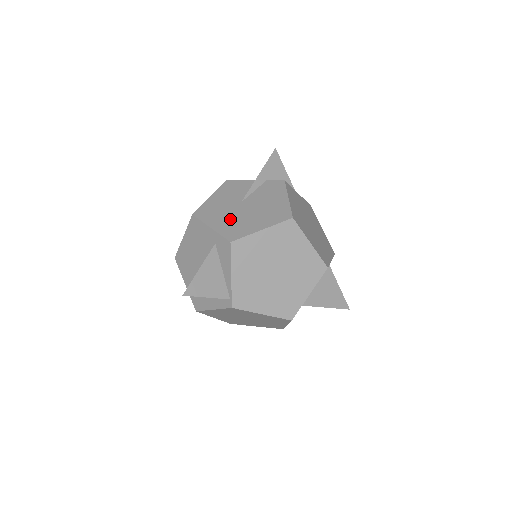
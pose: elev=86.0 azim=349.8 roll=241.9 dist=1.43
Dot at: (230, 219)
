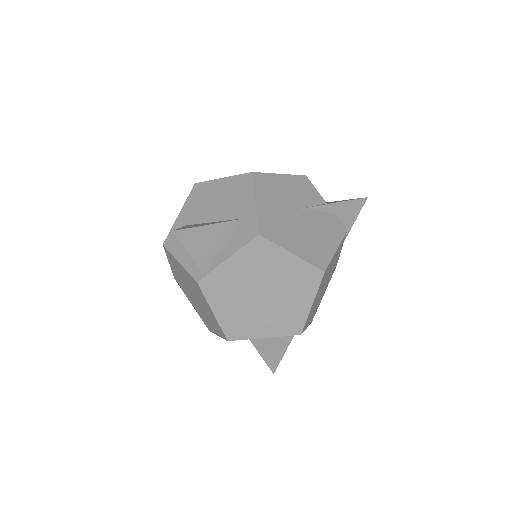
Dot at: (277, 213)
